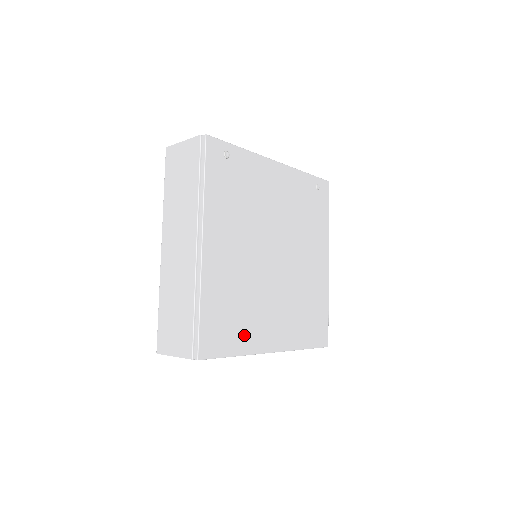
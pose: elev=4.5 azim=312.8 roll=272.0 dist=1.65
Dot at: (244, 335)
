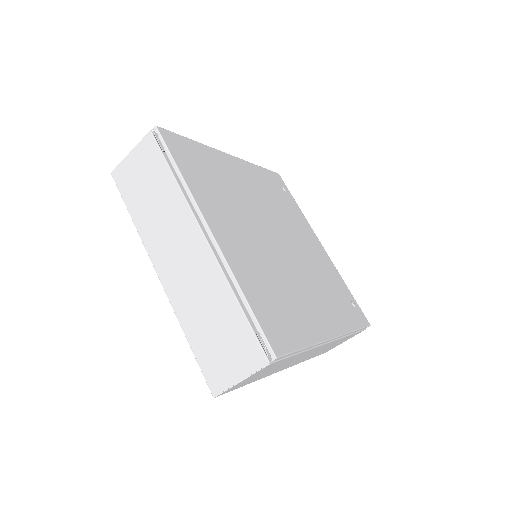
Dot at: (201, 186)
